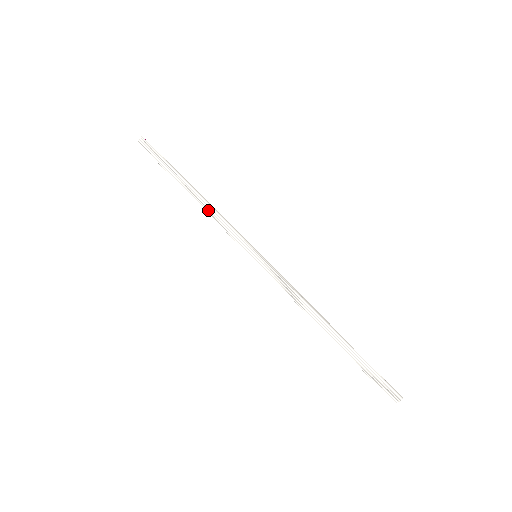
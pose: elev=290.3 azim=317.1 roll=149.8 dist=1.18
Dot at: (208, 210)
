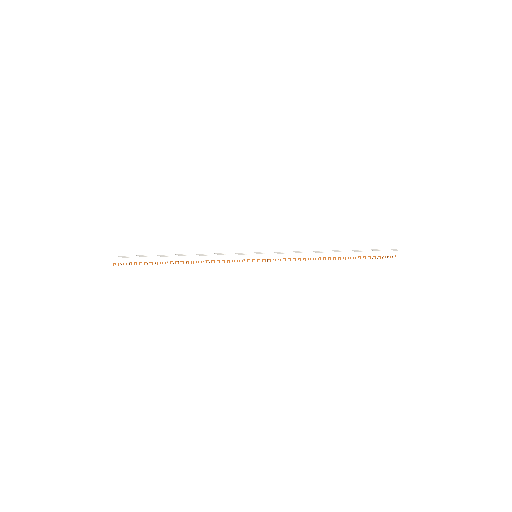
Dot at: (202, 255)
